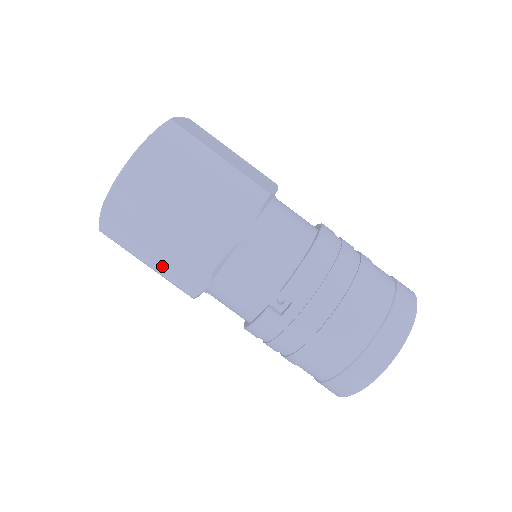
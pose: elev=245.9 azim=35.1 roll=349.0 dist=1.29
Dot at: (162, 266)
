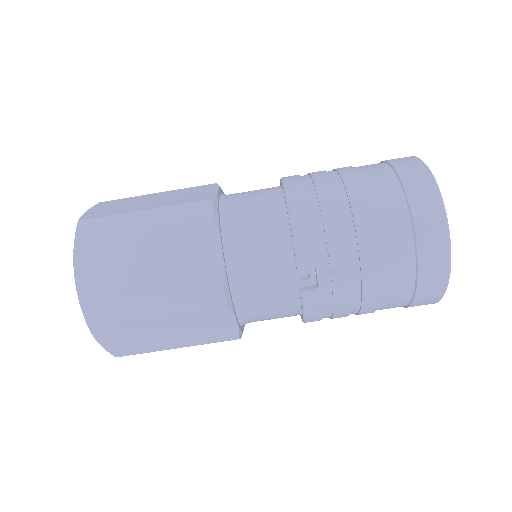
Dot at: (188, 339)
